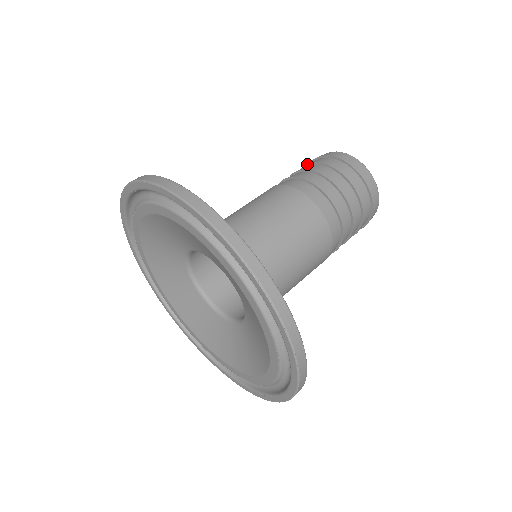
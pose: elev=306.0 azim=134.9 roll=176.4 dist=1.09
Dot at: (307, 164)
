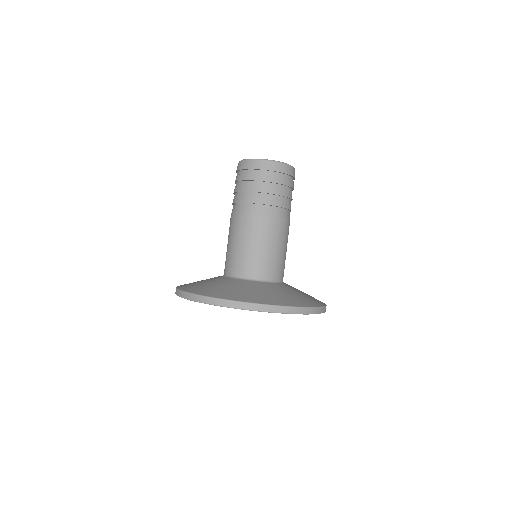
Dot at: (240, 181)
